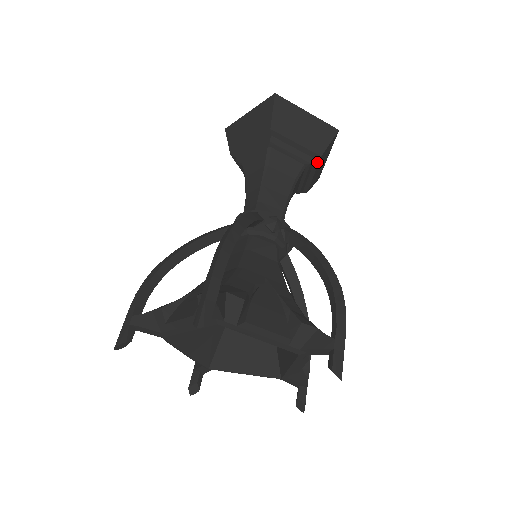
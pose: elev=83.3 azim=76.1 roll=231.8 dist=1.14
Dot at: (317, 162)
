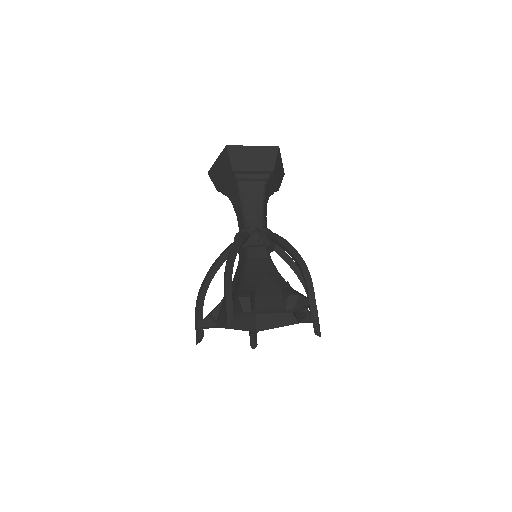
Dot at: (273, 175)
